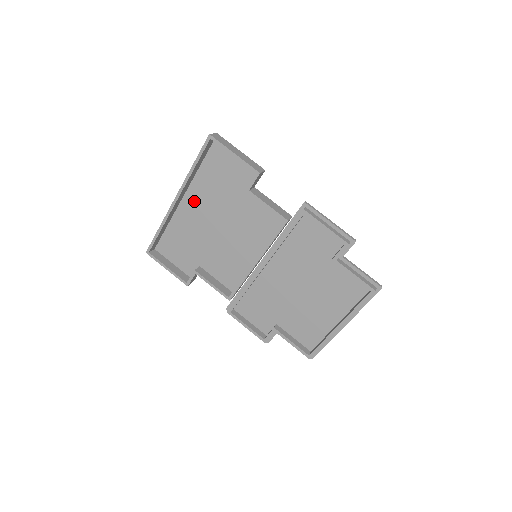
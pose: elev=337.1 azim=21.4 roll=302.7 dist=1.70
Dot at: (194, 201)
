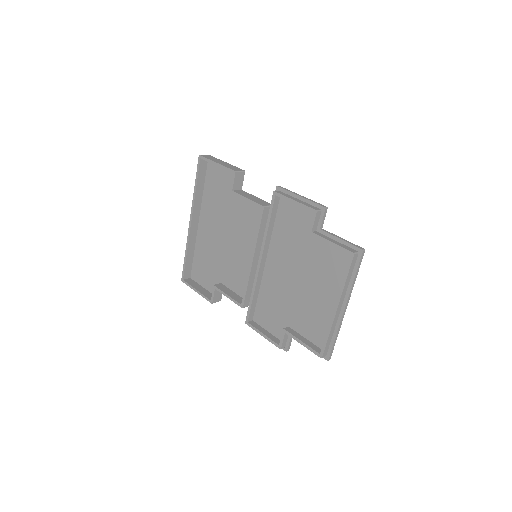
Dot at: (206, 221)
